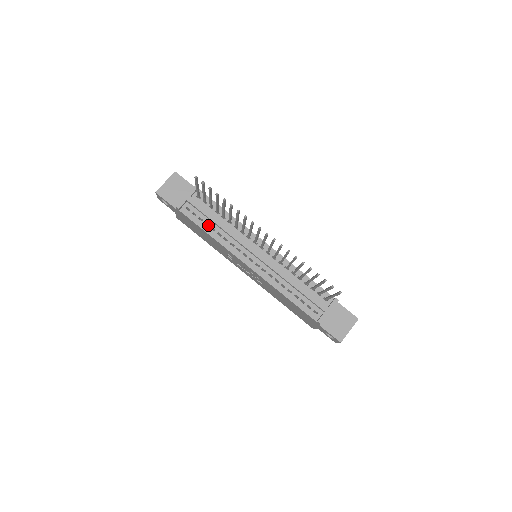
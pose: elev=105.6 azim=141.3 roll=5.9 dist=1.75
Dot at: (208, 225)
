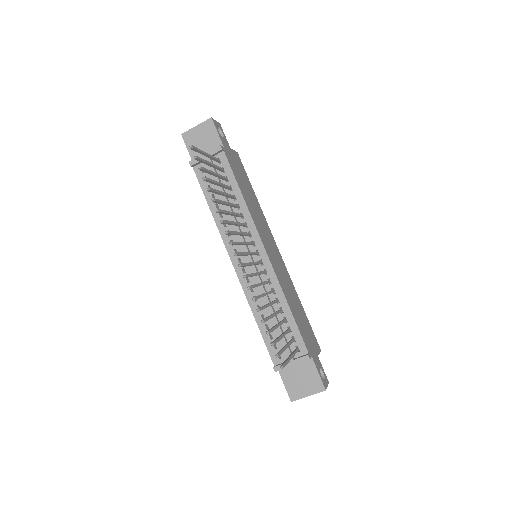
Dot at: occluded
